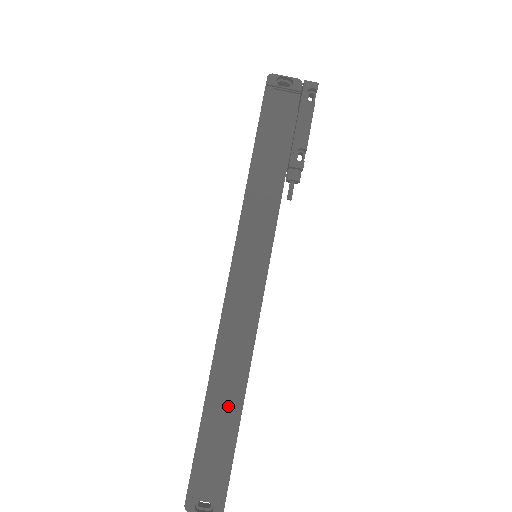
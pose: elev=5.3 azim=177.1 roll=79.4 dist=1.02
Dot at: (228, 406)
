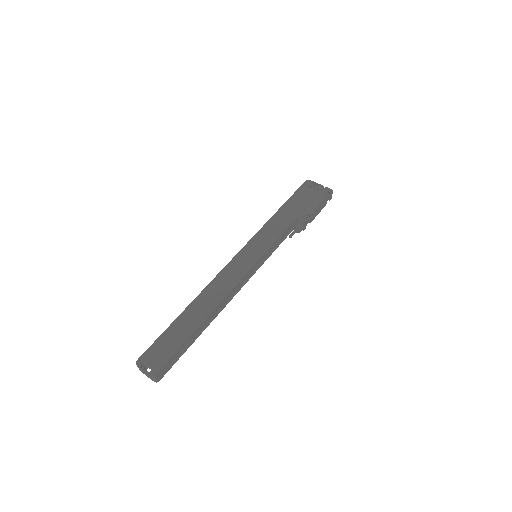
Dot at: (195, 319)
